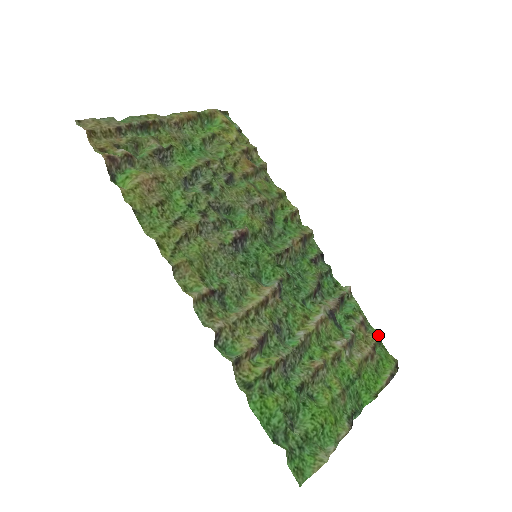
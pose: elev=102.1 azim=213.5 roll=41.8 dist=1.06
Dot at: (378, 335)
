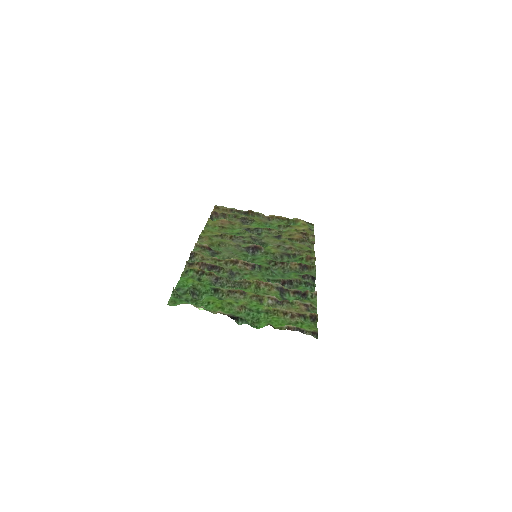
Dot at: (312, 313)
